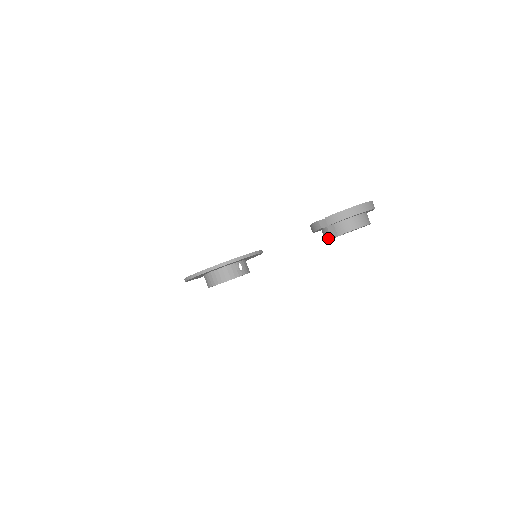
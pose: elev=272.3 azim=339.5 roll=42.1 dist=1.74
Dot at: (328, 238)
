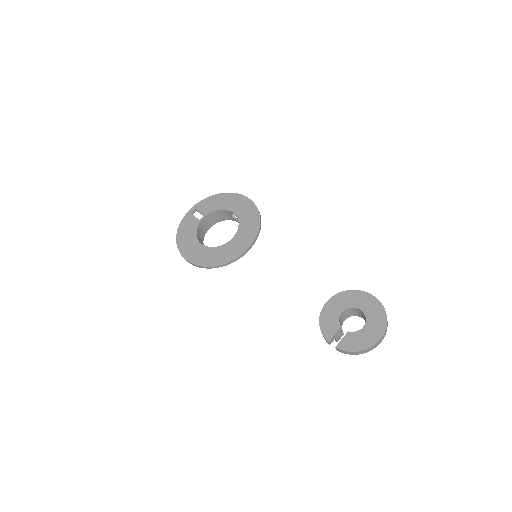
Dot at: occluded
